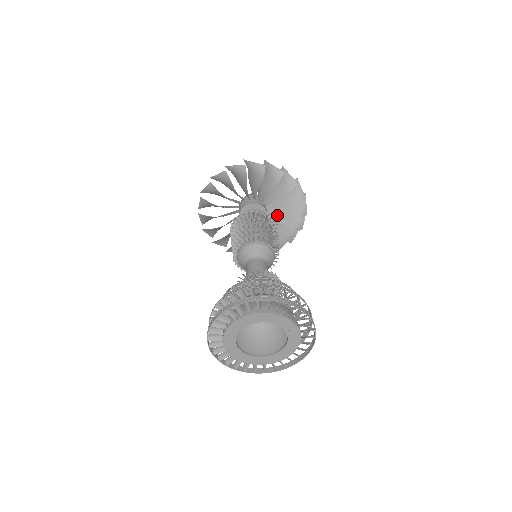
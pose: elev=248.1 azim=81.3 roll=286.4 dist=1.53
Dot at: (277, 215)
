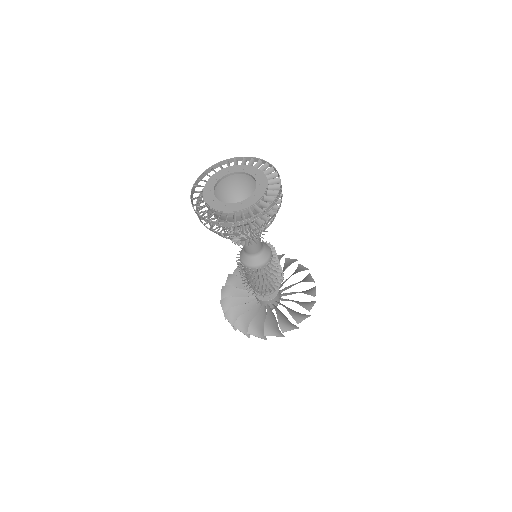
Dot at: (290, 293)
